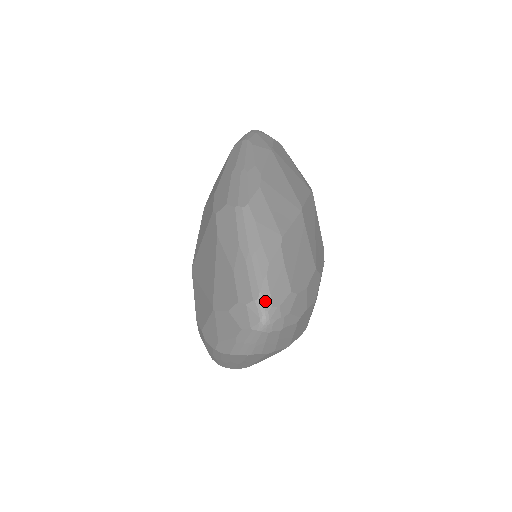
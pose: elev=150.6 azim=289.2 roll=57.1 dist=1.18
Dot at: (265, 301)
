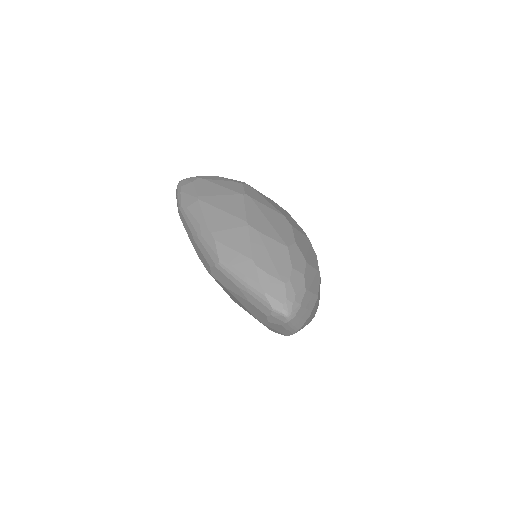
Dot at: (277, 306)
